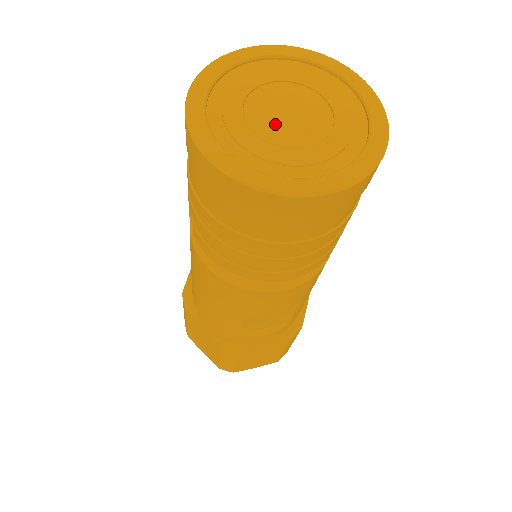
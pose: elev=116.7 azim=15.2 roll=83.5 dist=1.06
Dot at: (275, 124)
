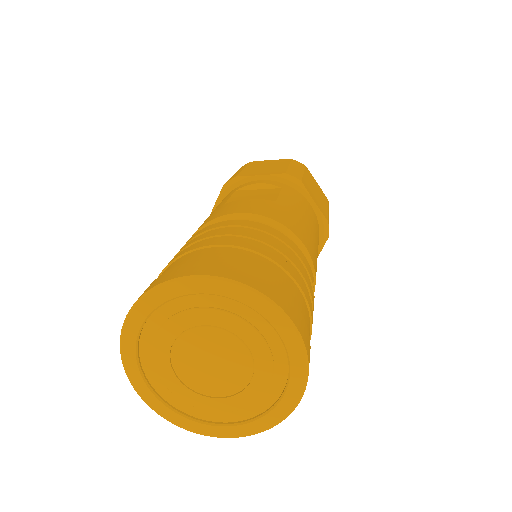
Dot at: (197, 372)
